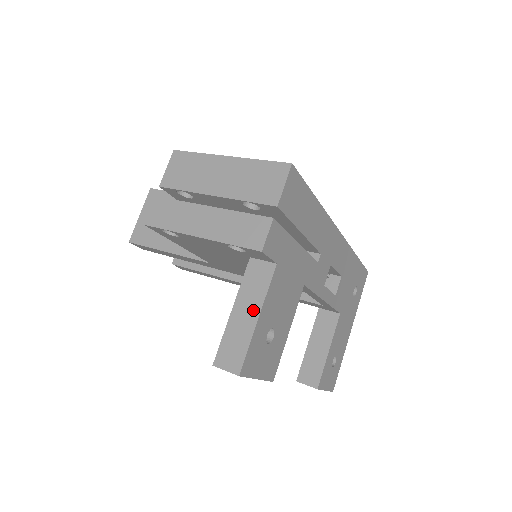
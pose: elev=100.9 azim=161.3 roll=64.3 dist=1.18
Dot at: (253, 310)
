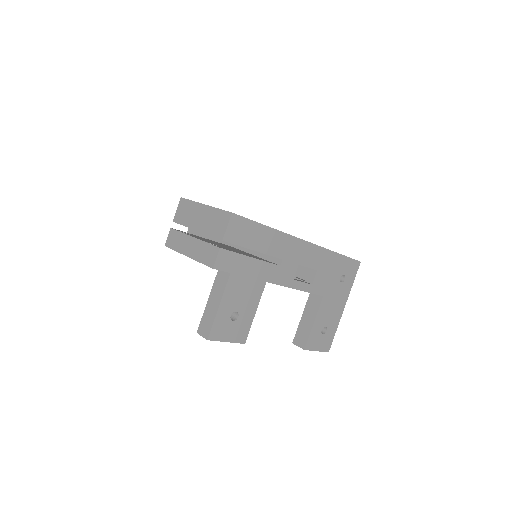
Dot at: (217, 301)
